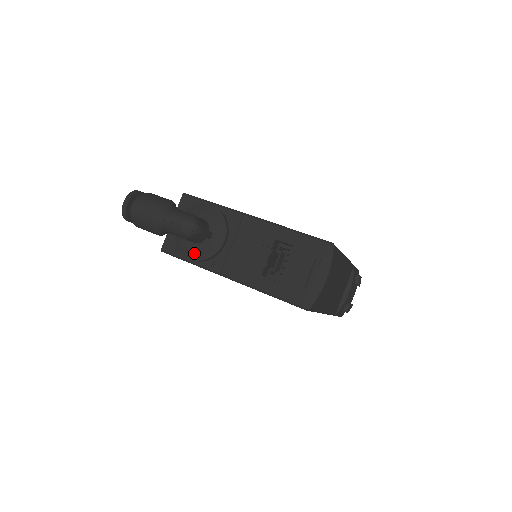
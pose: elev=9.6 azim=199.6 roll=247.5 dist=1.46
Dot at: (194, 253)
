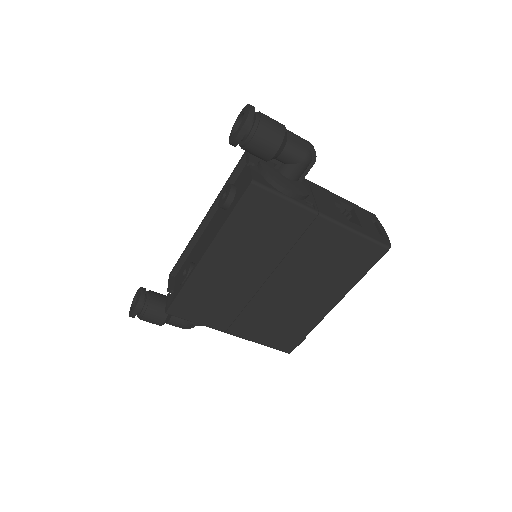
Dot at: (294, 187)
